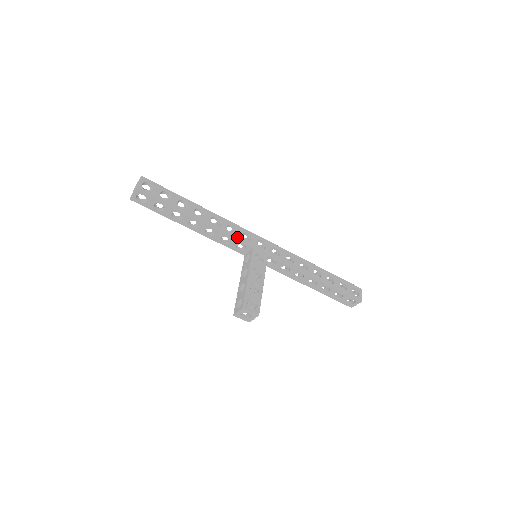
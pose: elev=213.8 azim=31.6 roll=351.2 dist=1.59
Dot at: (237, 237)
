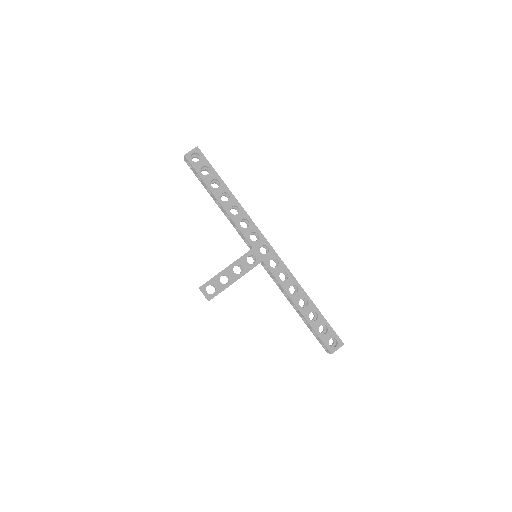
Dot at: (244, 232)
